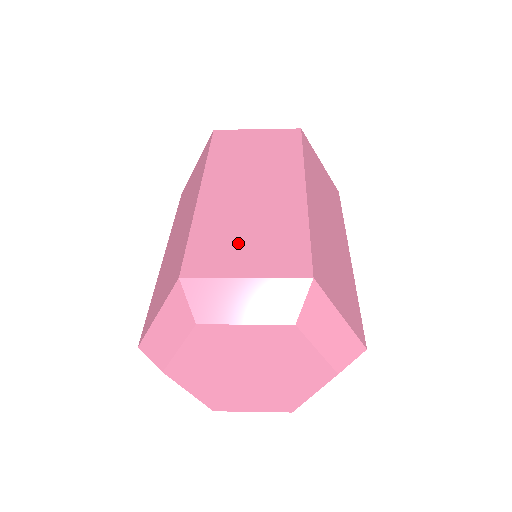
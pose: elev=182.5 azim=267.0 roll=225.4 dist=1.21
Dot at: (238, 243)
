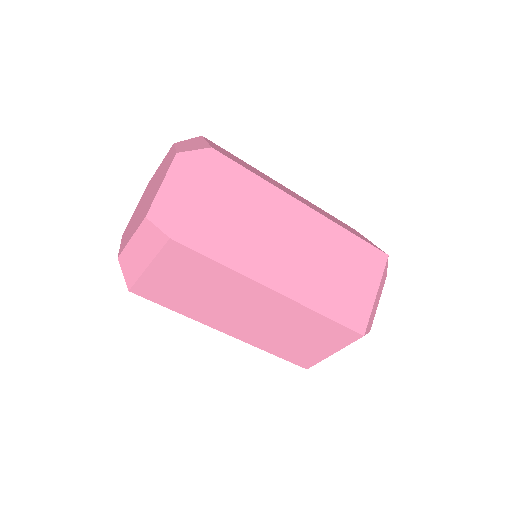
Dot at: occluded
